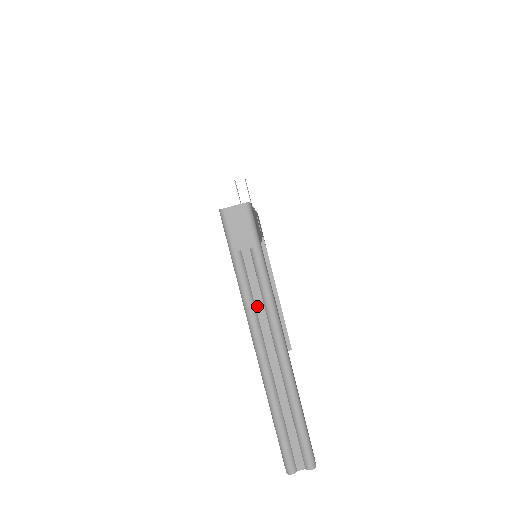
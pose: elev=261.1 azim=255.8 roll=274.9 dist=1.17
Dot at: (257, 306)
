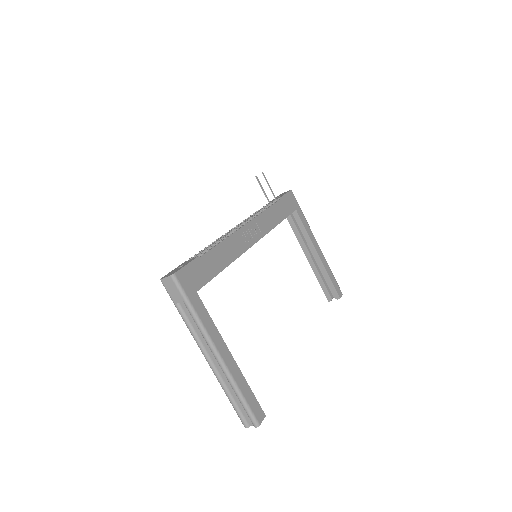
Dot at: (199, 334)
